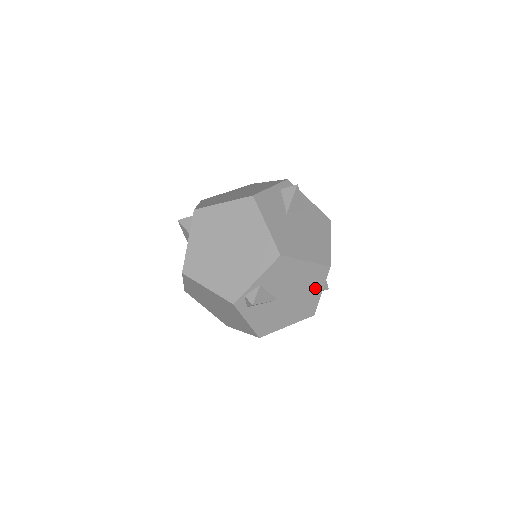
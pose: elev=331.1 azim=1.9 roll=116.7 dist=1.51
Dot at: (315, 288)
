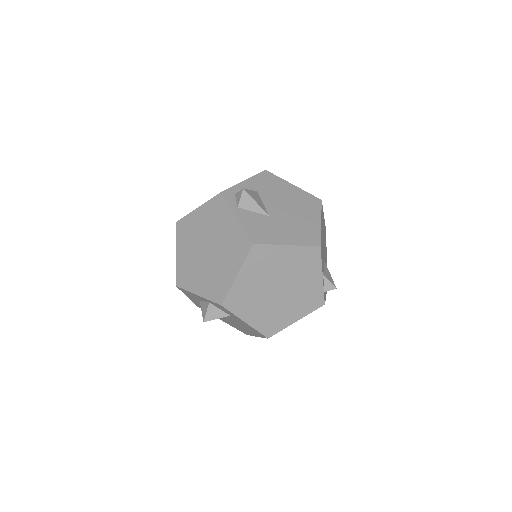
Dot at: (323, 222)
